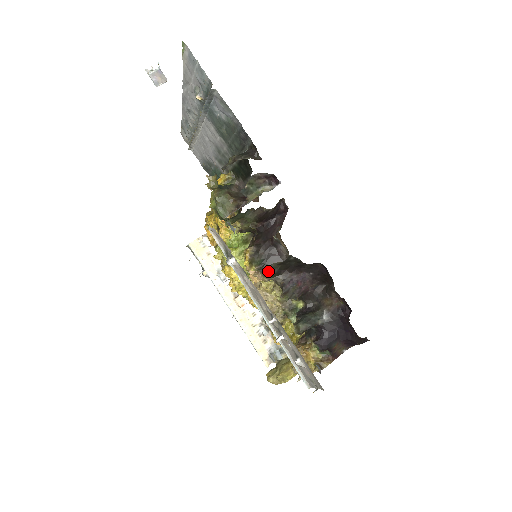
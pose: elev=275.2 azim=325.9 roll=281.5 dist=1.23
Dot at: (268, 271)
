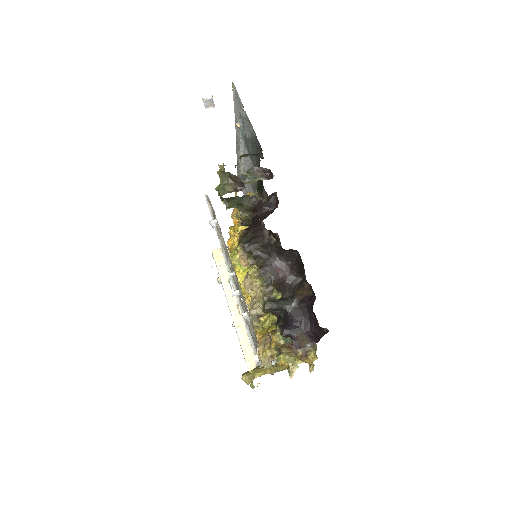
Dot at: (251, 251)
